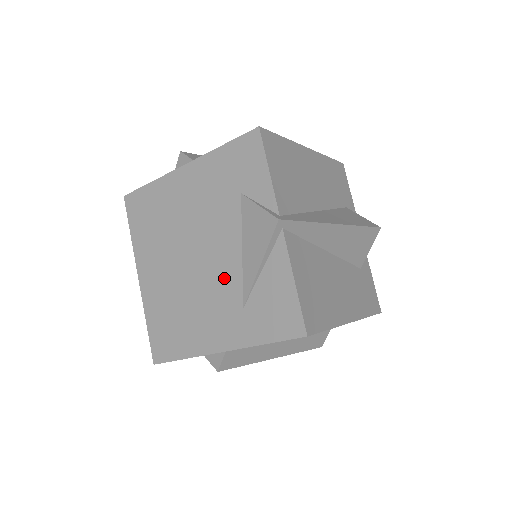
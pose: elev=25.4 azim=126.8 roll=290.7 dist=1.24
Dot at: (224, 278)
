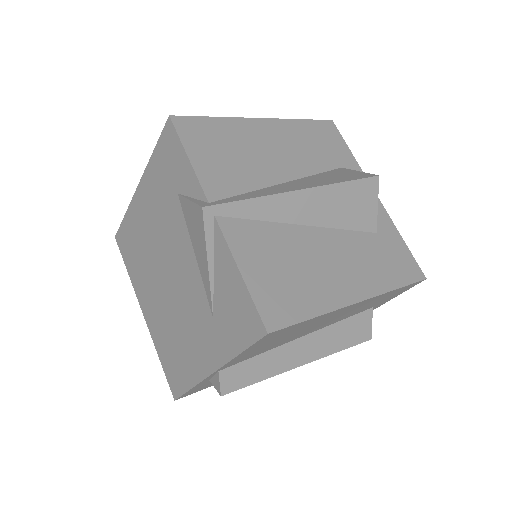
Dot at: (192, 291)
